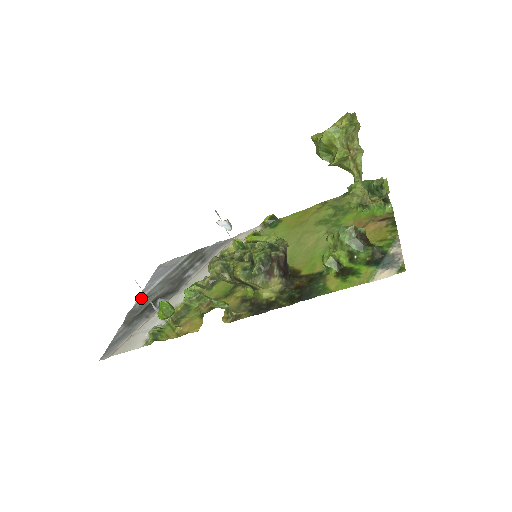
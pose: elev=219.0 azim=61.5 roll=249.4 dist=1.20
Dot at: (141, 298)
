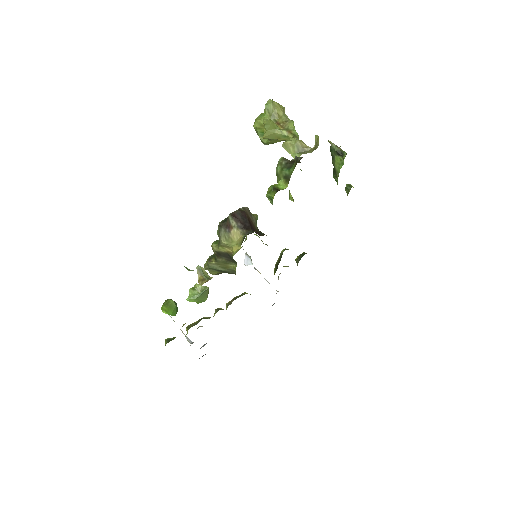
Dot at: occluded
